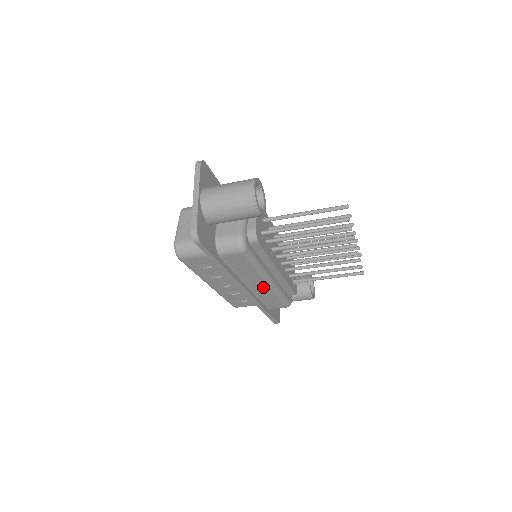
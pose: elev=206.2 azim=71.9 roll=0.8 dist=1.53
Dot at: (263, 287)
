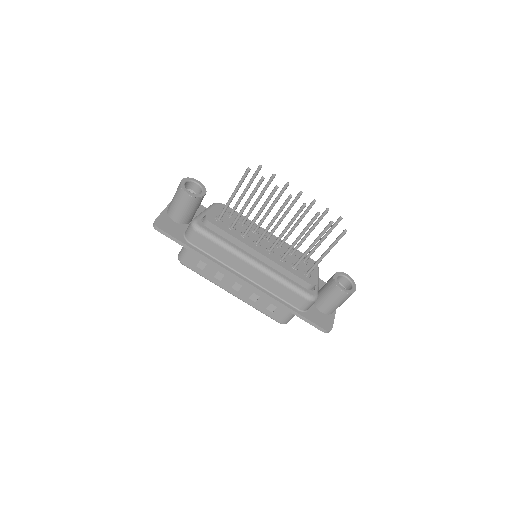
Dot at: (255, 273)
